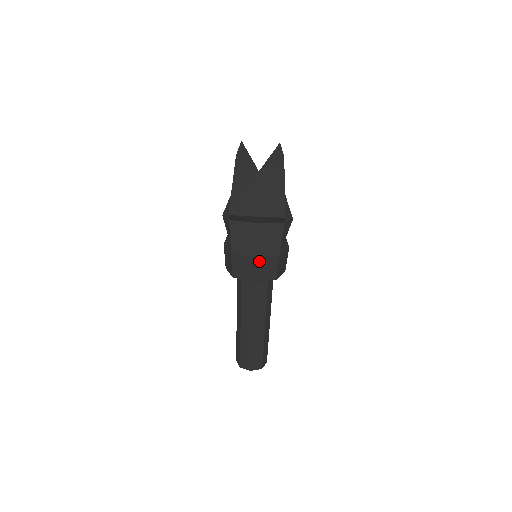
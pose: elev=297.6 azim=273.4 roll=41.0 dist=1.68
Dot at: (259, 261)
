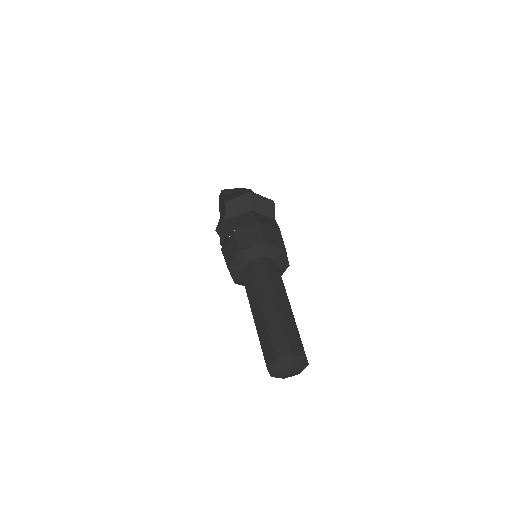
Dot at: (263, 227)
